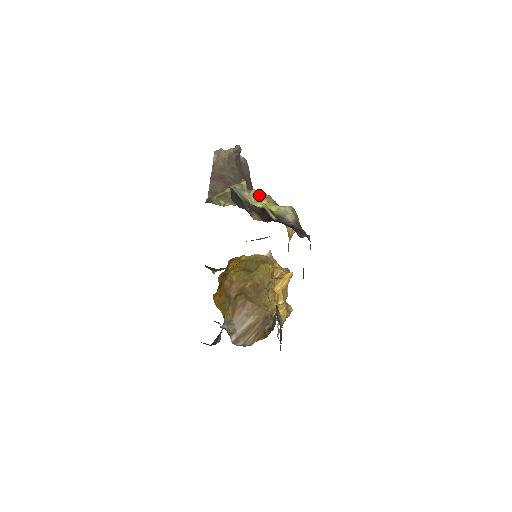
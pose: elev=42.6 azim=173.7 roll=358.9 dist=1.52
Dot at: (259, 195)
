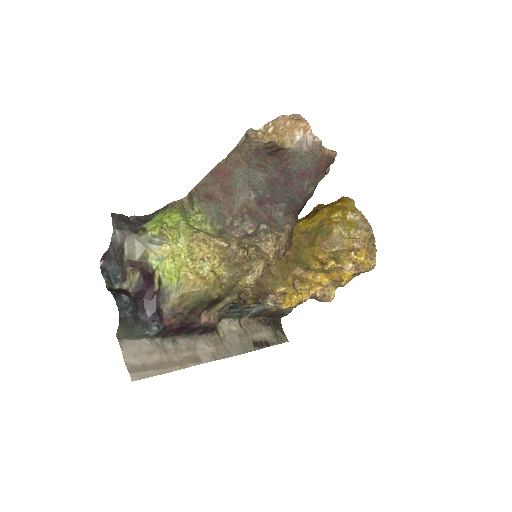
Dot at: (194, 245)
